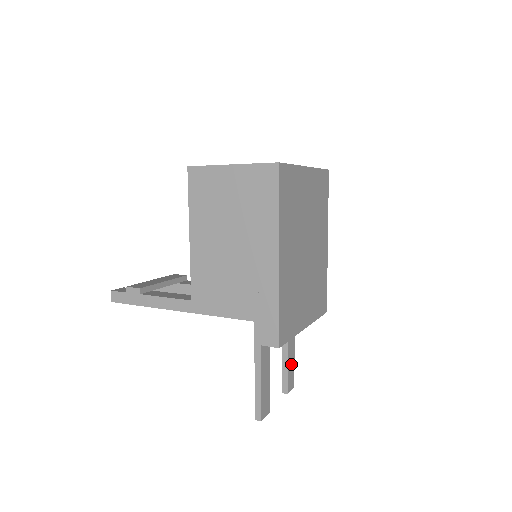
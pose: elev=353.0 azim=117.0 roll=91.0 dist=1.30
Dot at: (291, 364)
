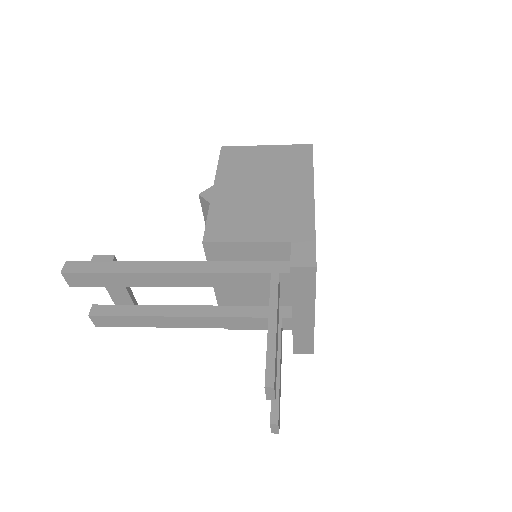
Dot at: occluded
